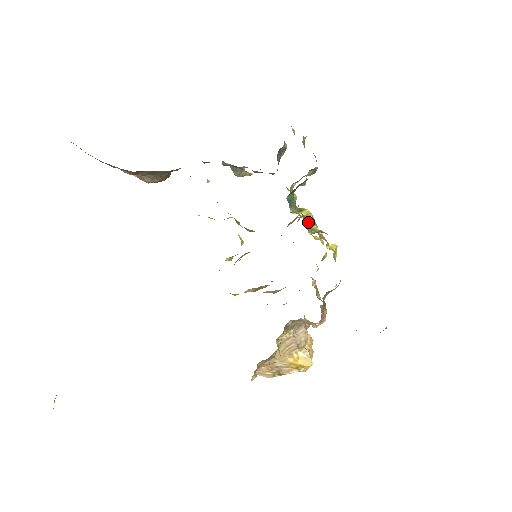
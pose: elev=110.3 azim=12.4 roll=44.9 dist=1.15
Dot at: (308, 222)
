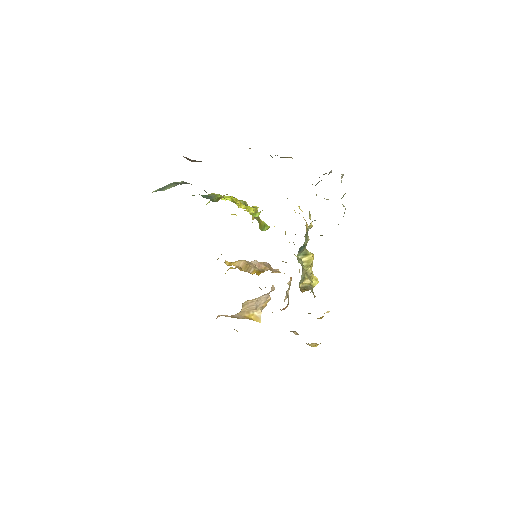
Dot at: (304, 279)
